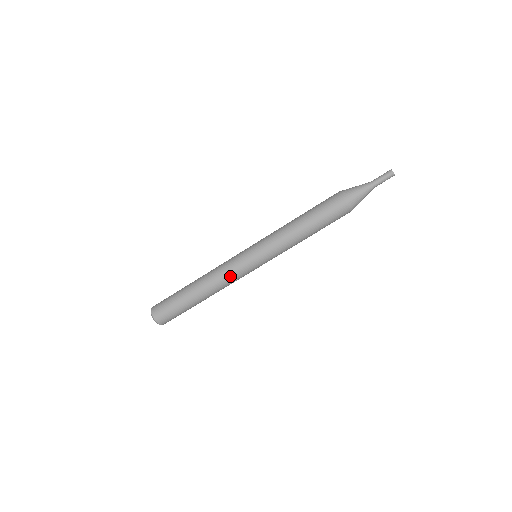
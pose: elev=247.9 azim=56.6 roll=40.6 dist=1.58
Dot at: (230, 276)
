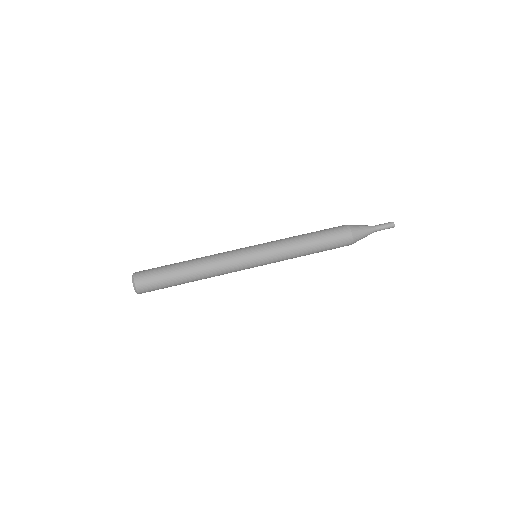
Dot at: (228, 265)
